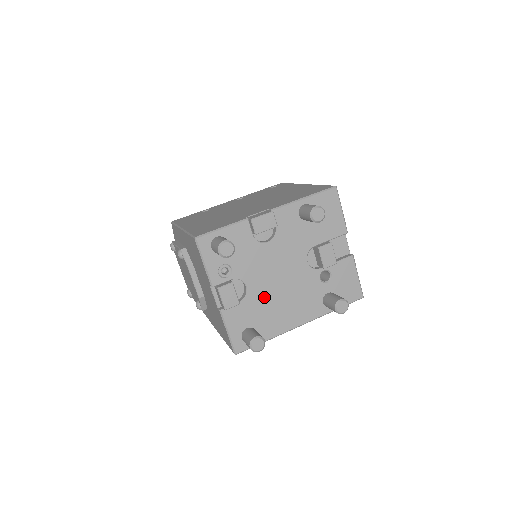
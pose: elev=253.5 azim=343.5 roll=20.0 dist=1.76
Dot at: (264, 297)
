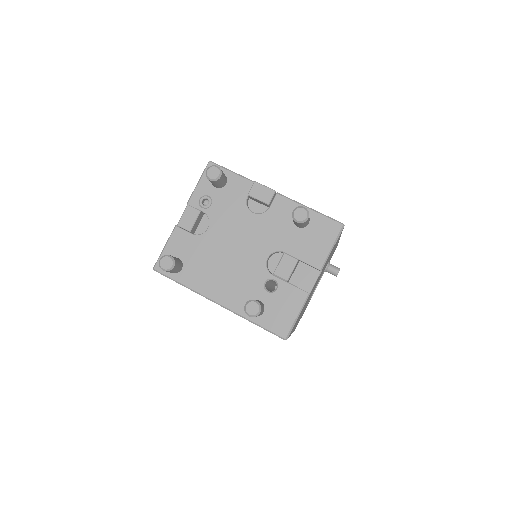
Dot at: (212, 249)
